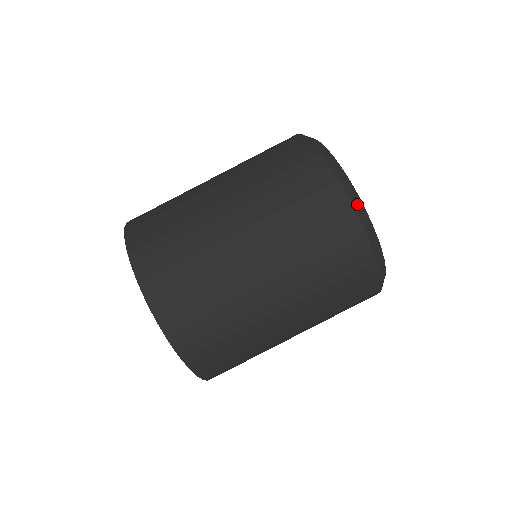
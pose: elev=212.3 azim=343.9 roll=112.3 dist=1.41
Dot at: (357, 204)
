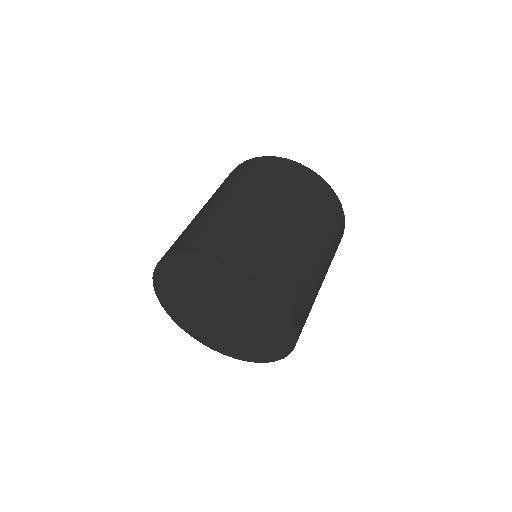
Dot at: occluded
